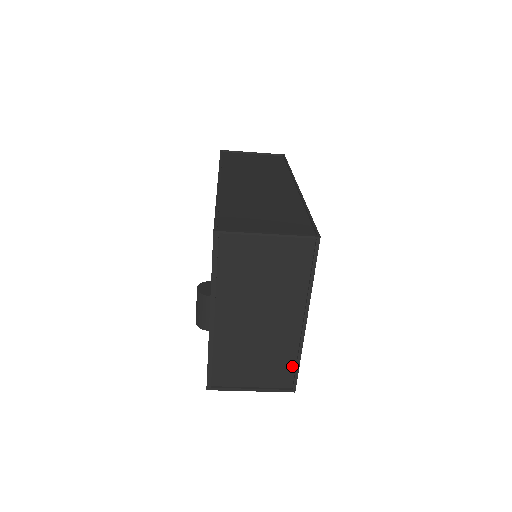
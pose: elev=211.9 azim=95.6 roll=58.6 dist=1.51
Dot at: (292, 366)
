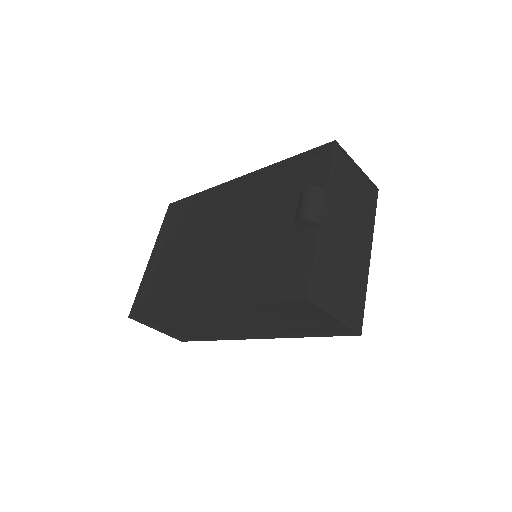
Dot at: (359, 302)
